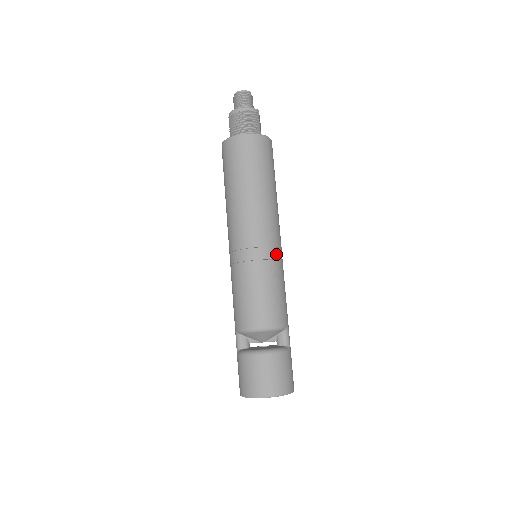
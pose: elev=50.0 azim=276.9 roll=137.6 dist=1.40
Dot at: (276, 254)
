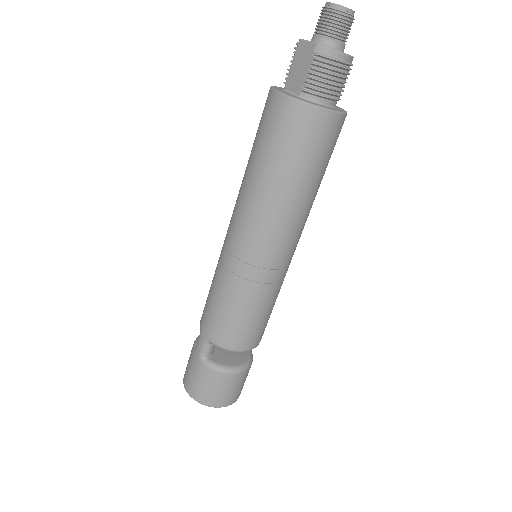
Dot at: occluded
